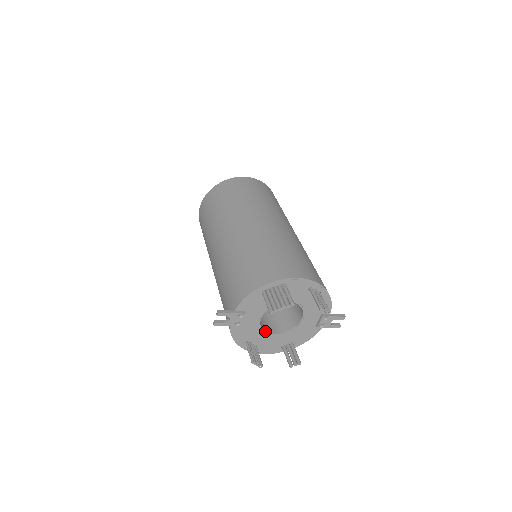
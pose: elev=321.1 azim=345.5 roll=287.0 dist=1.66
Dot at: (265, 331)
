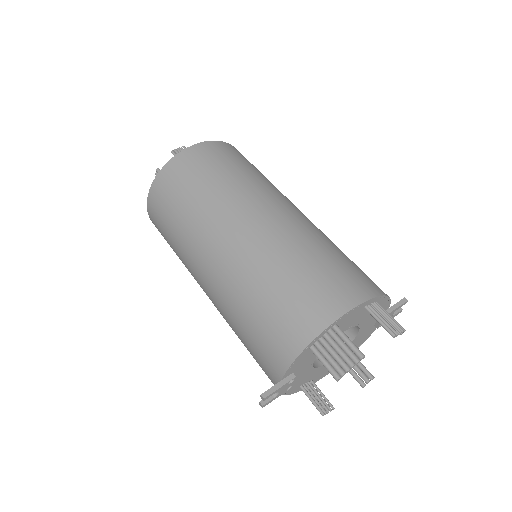
Dot at: (319, 366)
